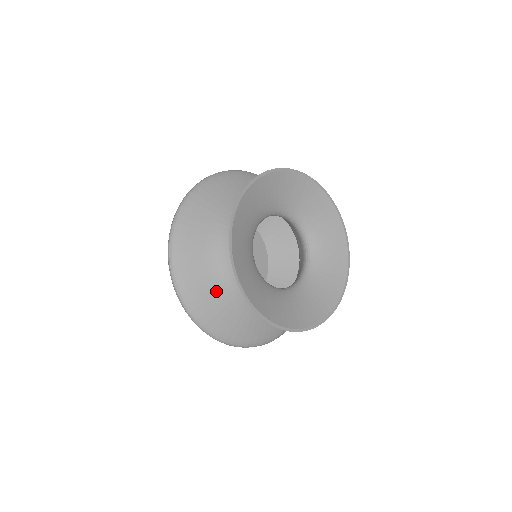
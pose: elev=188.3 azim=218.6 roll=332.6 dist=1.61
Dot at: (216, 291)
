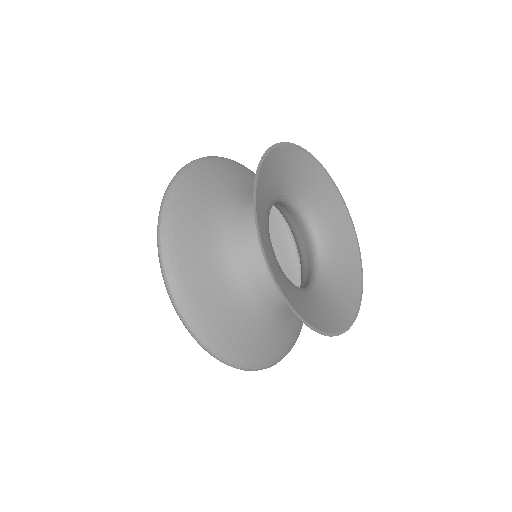
Dot at: (207, 218)
